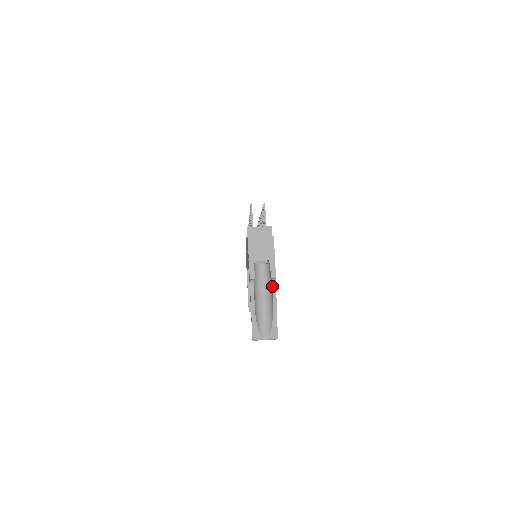
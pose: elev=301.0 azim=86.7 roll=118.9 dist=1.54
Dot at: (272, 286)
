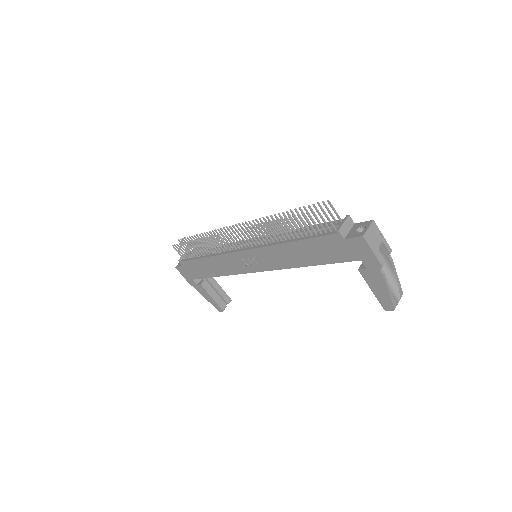
Dot at: (390, 259)
